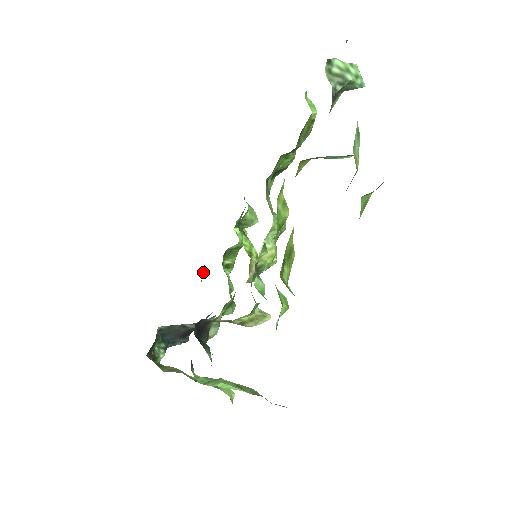
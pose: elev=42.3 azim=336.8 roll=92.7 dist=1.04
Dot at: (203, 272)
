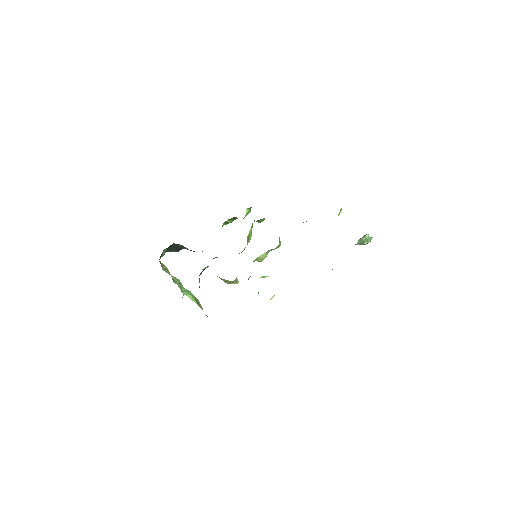
Dot at: occluded
